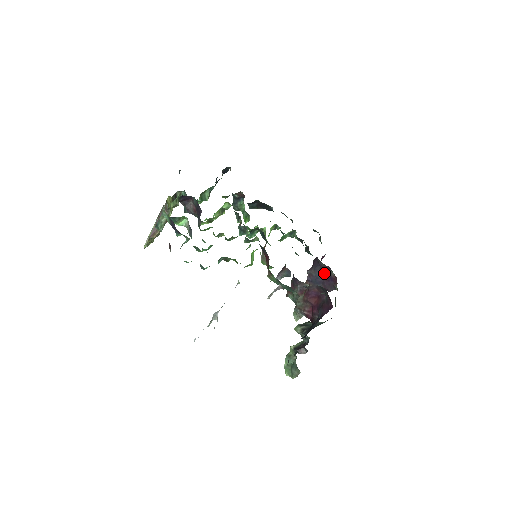
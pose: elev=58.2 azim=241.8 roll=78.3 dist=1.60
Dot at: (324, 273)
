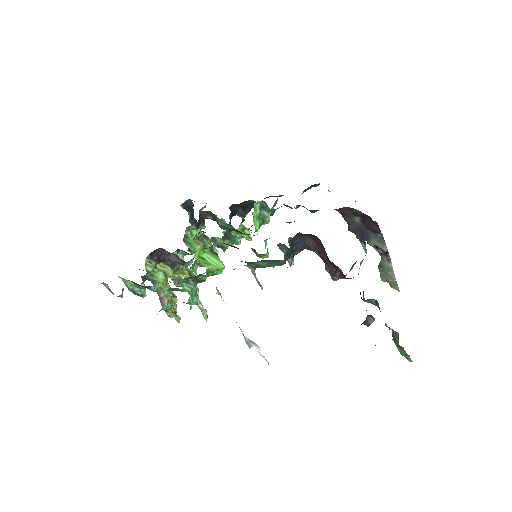
Dot at: (355, 218)
